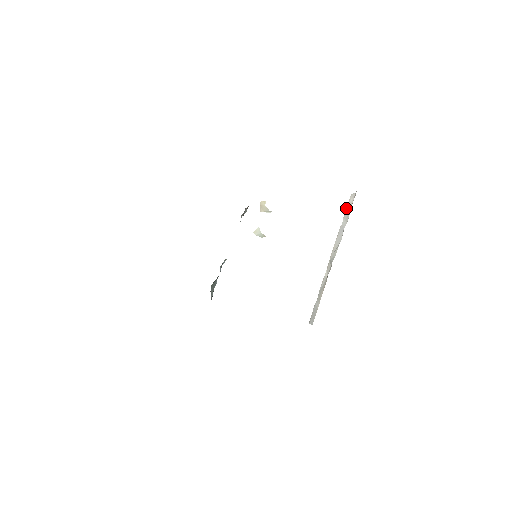
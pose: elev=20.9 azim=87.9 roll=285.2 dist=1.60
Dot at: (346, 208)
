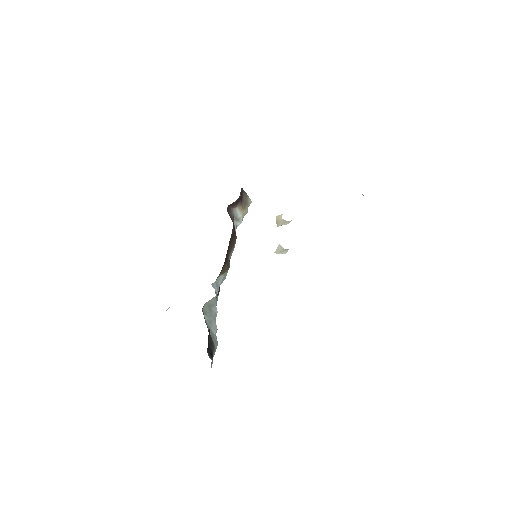
Dot at: occluded
